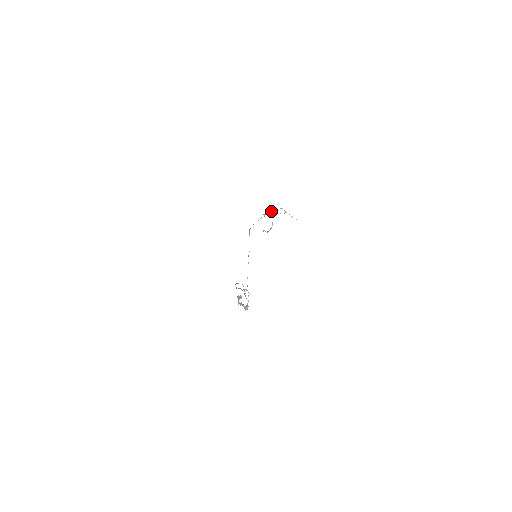
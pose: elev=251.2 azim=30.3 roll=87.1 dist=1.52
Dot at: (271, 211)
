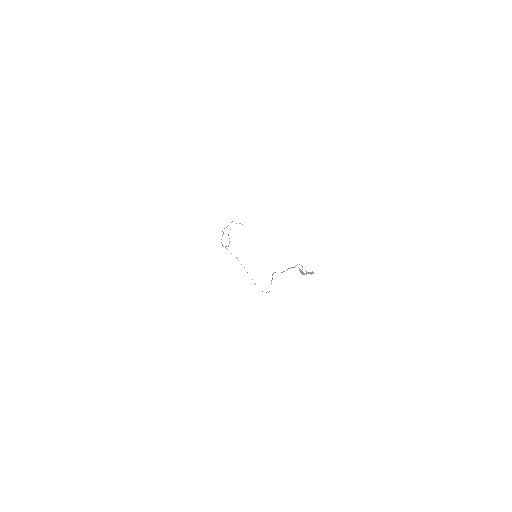
Dot at: (226, 227)
